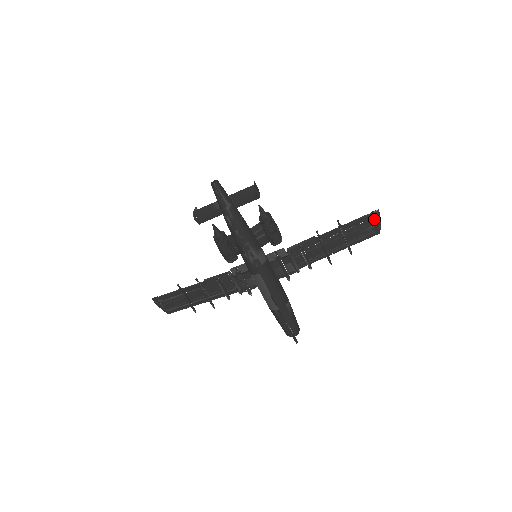
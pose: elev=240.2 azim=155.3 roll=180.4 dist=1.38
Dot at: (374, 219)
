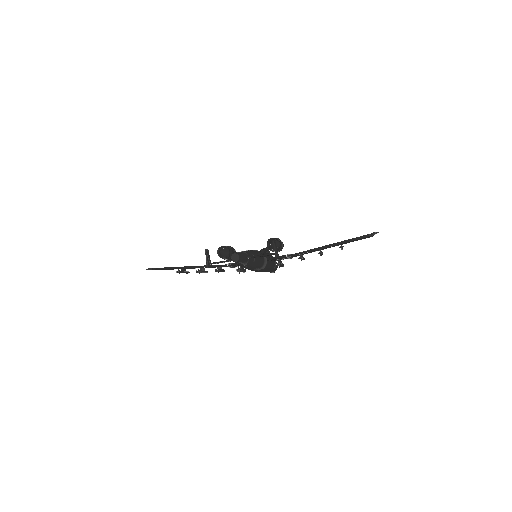
Dot at: (372, 235)
